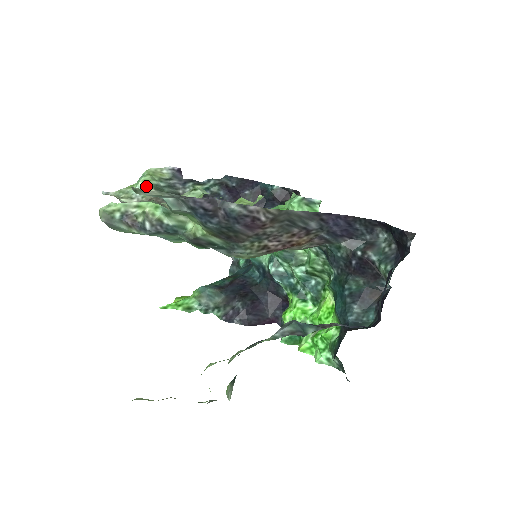
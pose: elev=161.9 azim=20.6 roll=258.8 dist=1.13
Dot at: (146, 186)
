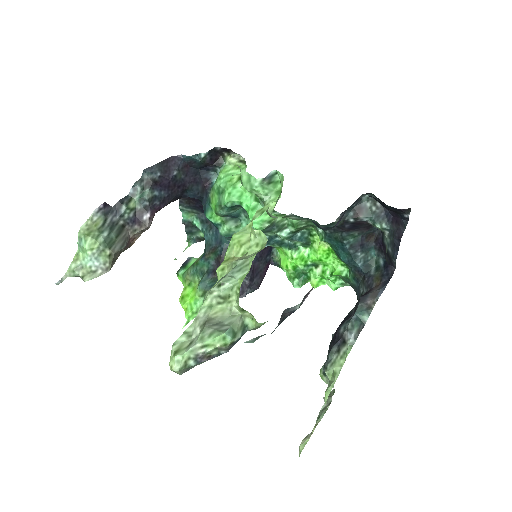
Dot at: (97, 251)
